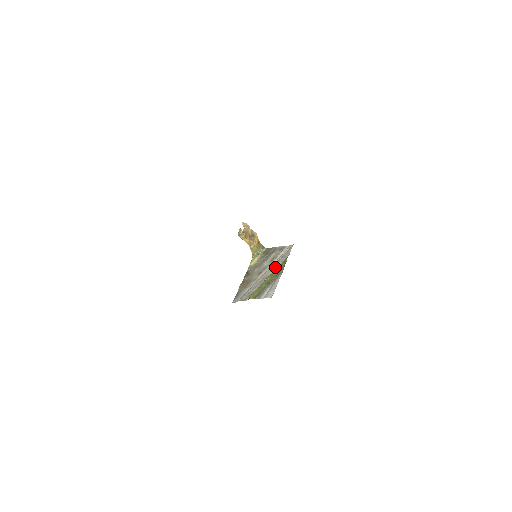
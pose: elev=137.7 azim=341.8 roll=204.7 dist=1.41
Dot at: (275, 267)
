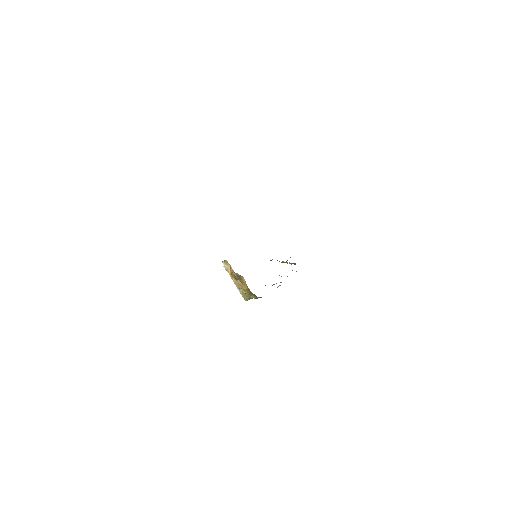
Dot at: occluded
